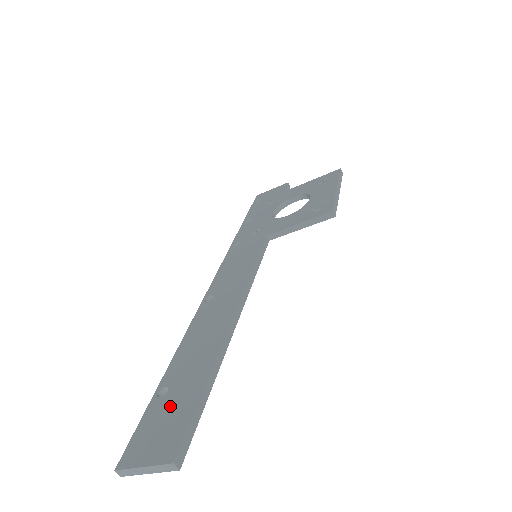
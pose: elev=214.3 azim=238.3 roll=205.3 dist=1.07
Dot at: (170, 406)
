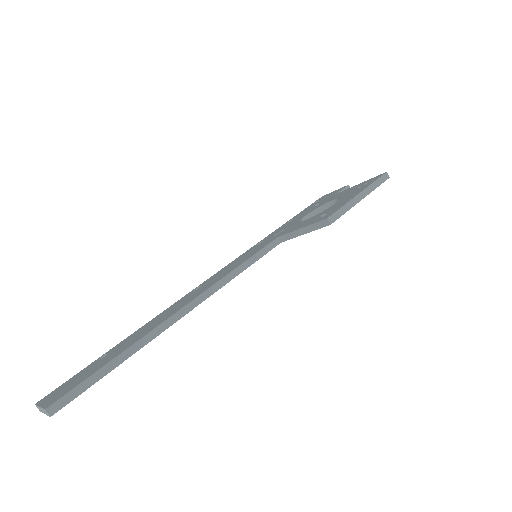
Dot at: (91, 368)
